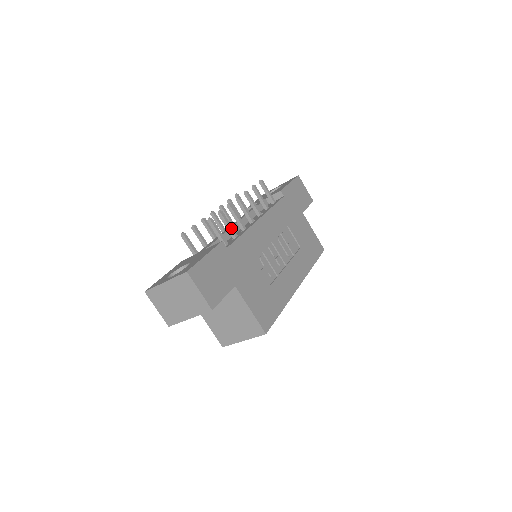
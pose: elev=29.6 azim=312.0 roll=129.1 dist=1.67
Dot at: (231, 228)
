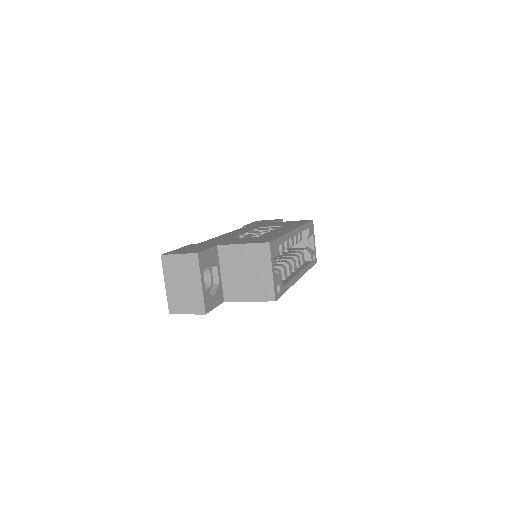
Dot at: occluded
